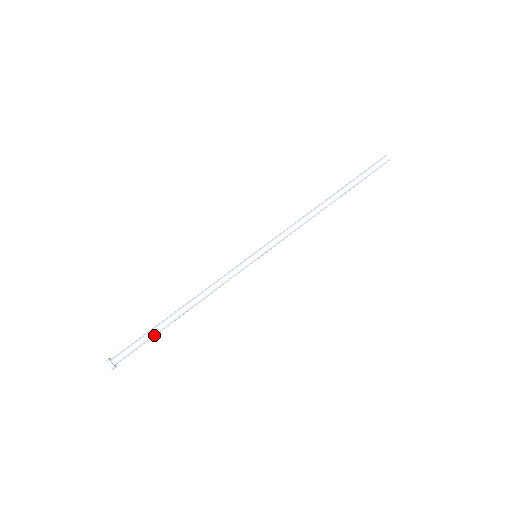
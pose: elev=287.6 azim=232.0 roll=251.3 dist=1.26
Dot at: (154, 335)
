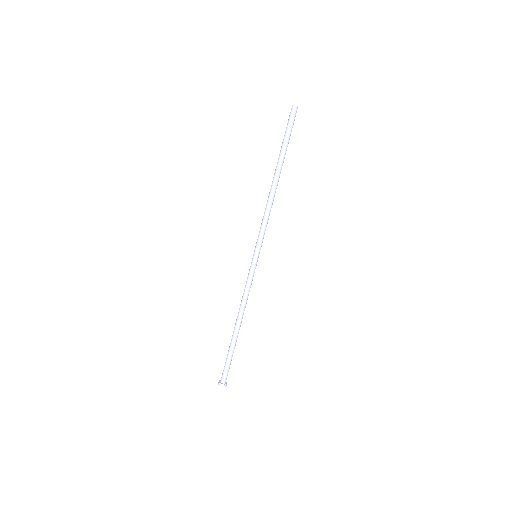
Dot at: (233, 351)
